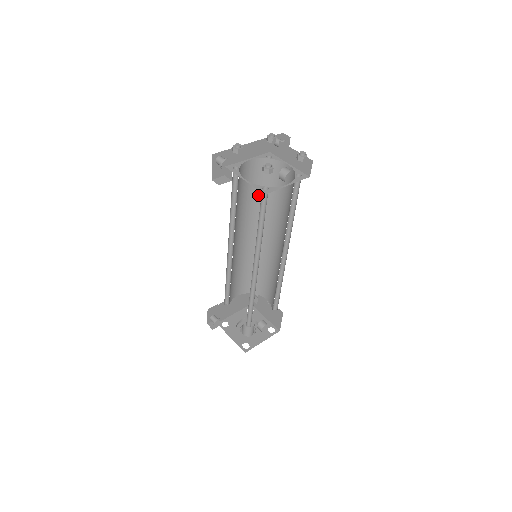
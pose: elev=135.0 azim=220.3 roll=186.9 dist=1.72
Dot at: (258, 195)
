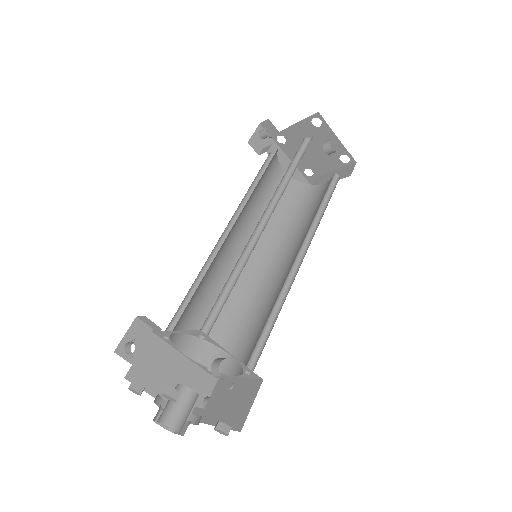
Dot at: (278, 214)
